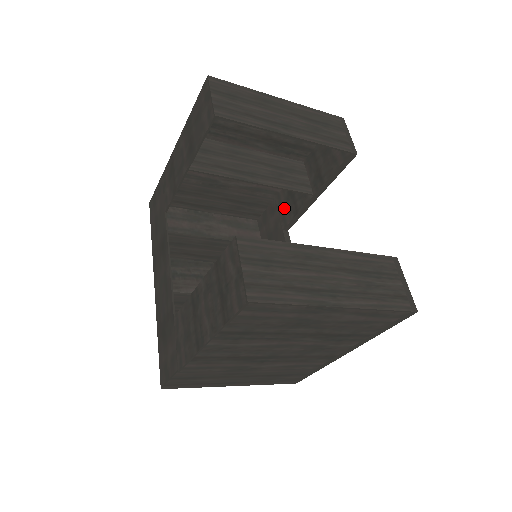
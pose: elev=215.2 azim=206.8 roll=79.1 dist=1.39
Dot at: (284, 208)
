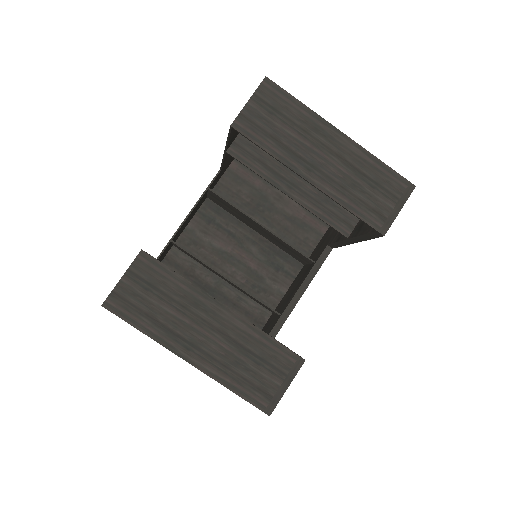
Dot at: occluded
